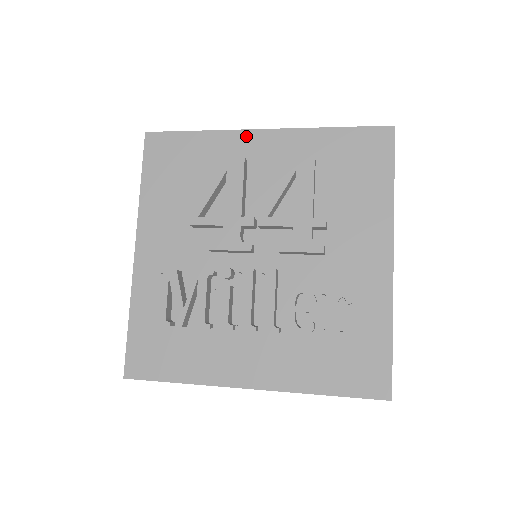
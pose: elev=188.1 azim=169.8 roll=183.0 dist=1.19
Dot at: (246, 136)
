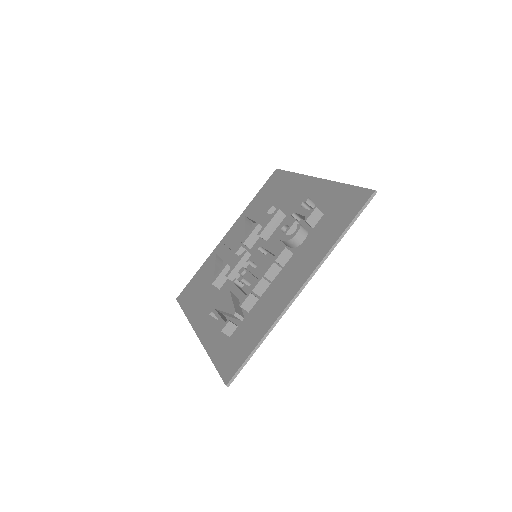
Dot at: occluded
